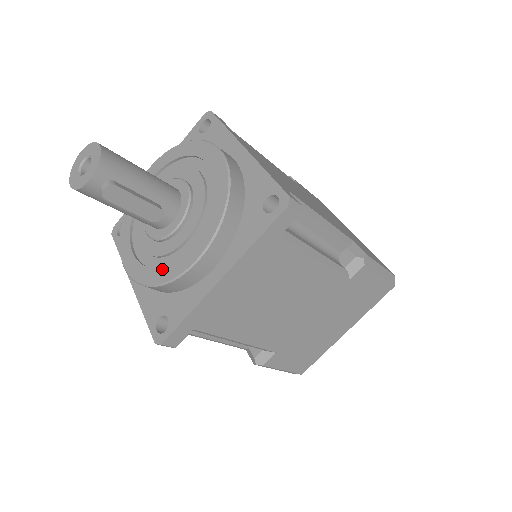
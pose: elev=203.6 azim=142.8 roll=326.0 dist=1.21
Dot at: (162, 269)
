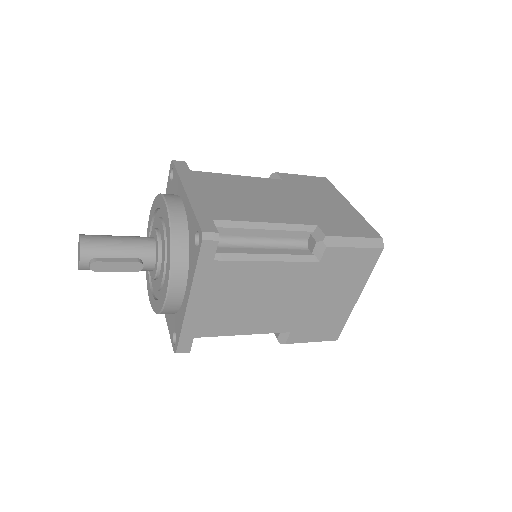
Dot at: (158, 301)
